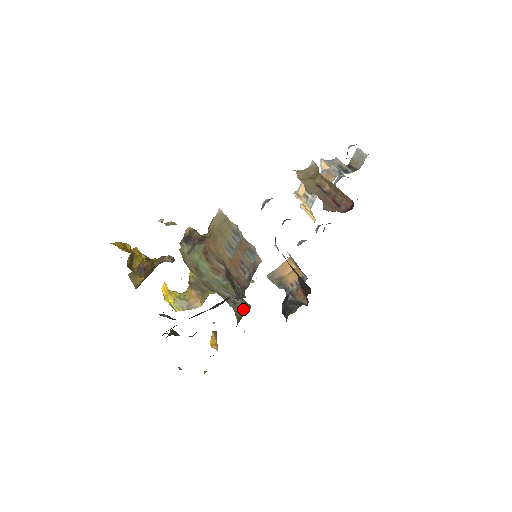
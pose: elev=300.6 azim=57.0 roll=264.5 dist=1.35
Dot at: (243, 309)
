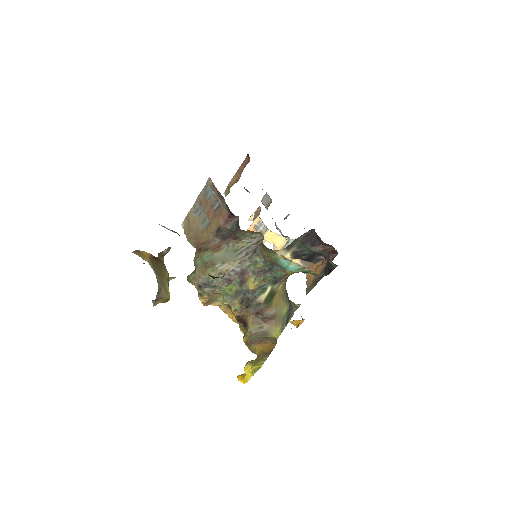
Dot at: (261, 244)
